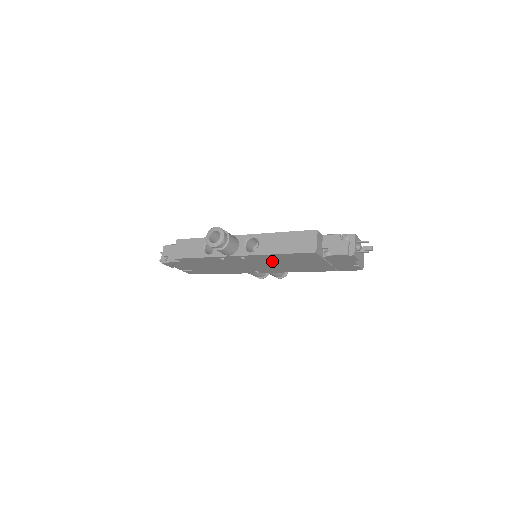
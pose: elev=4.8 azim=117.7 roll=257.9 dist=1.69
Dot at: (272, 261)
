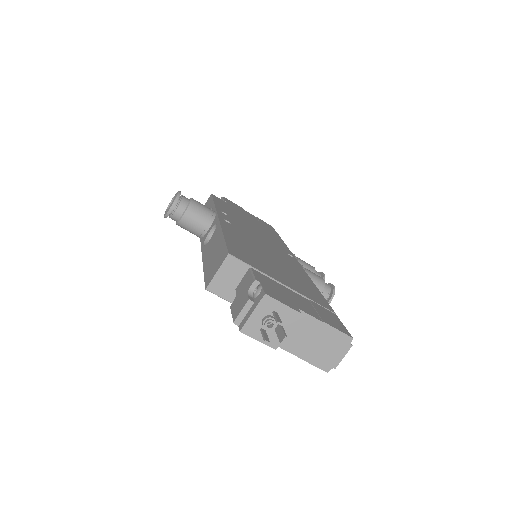
Dot at: occluded
